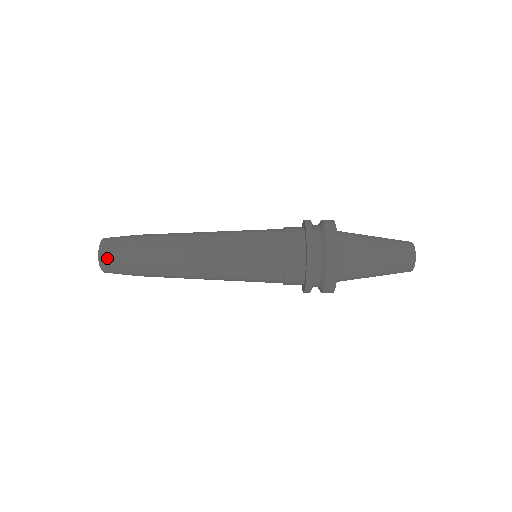
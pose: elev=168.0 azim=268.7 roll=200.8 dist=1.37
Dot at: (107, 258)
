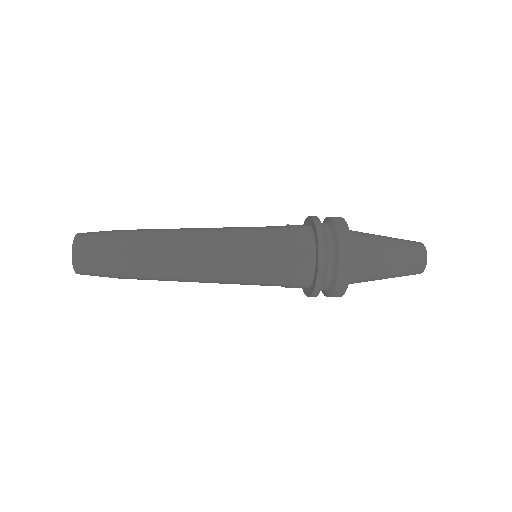
Dot at: (84, 267)
